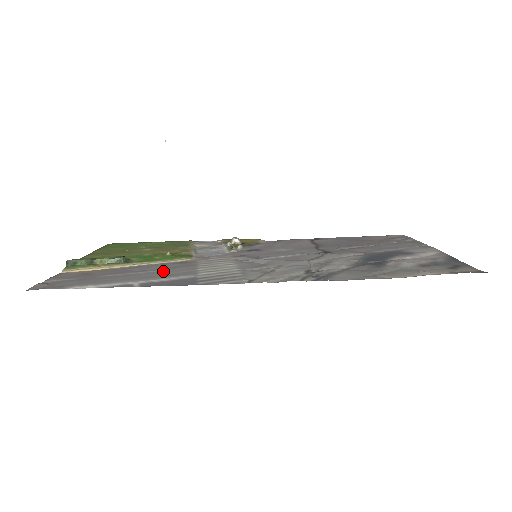
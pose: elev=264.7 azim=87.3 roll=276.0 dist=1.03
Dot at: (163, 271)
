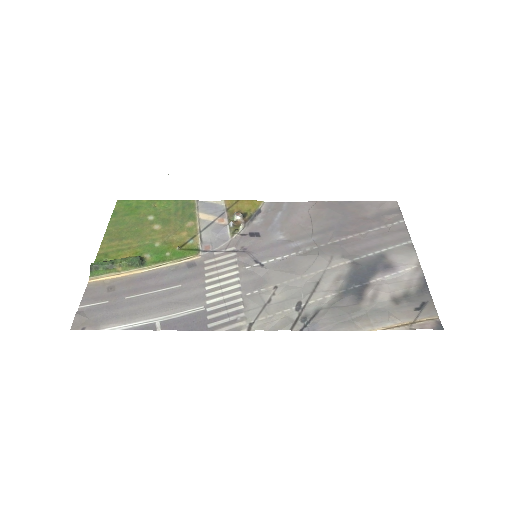
Dot at: (176, 290)
